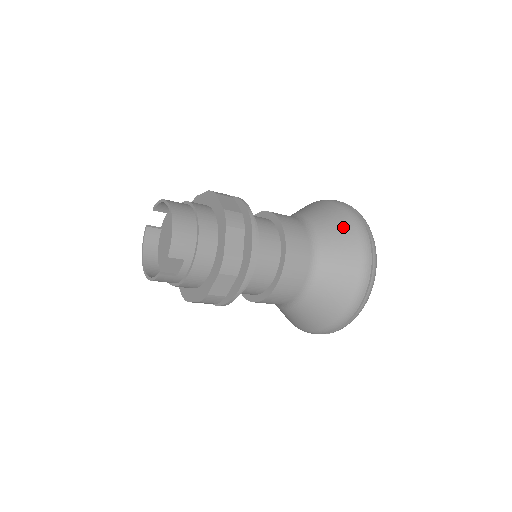
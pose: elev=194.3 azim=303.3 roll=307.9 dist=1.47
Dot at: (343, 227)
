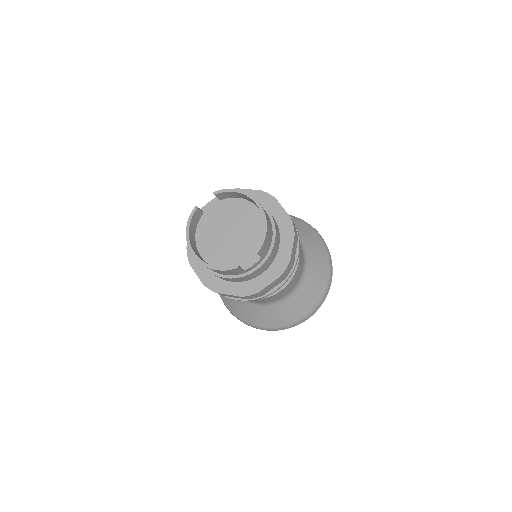
Dot at: (319, 247)
